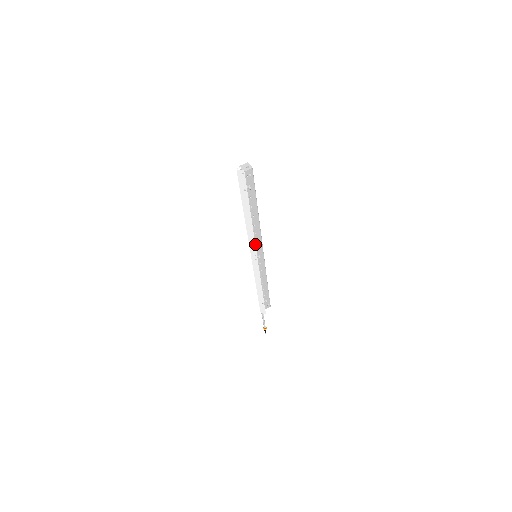
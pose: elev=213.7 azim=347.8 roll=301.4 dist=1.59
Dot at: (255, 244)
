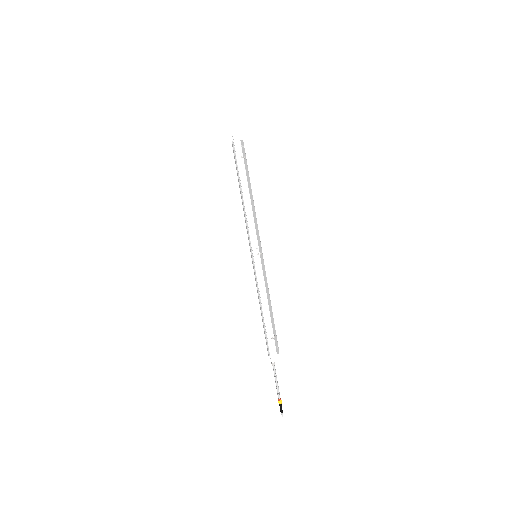
Dot at: (255, 230)
